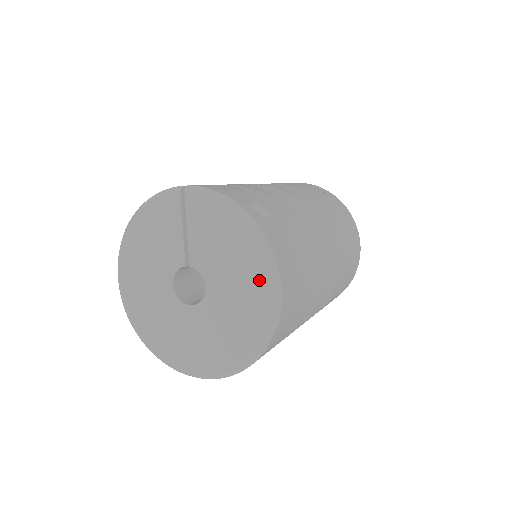
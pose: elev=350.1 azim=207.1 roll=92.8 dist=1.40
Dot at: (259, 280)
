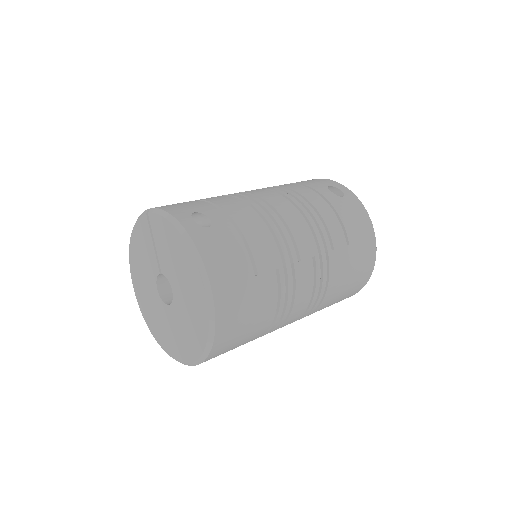
Dot at: (196, 282)
